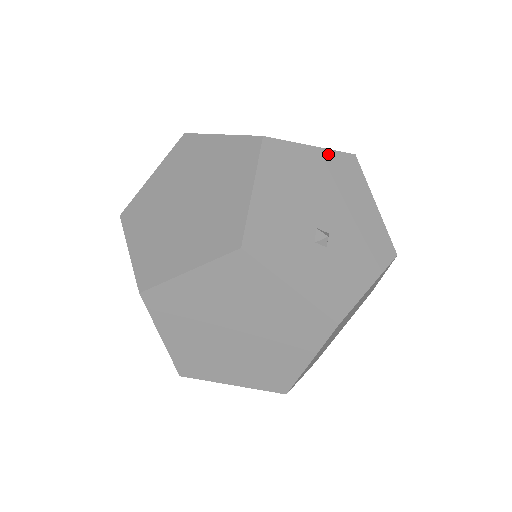
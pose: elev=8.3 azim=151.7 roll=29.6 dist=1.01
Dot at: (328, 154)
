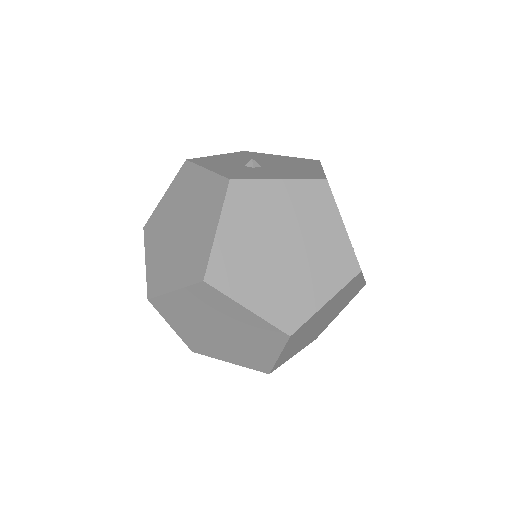
Dot at: (292, 158)
